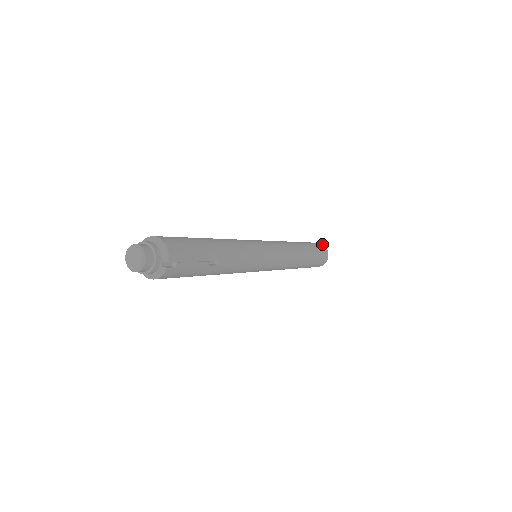
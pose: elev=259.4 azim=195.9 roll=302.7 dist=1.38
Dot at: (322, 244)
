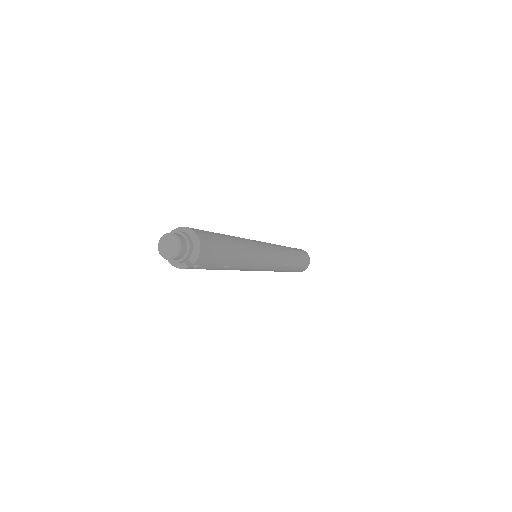
Dot at: (309, 257)
